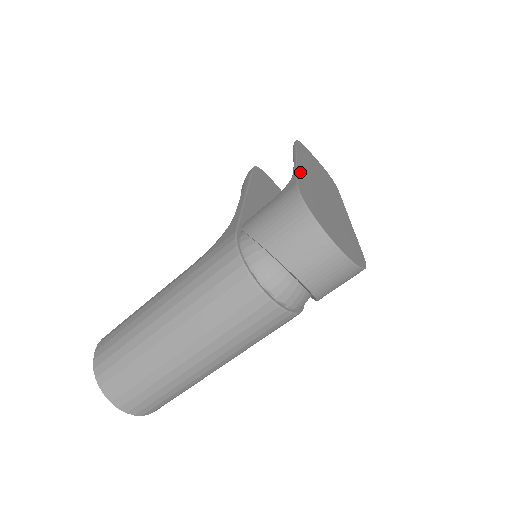
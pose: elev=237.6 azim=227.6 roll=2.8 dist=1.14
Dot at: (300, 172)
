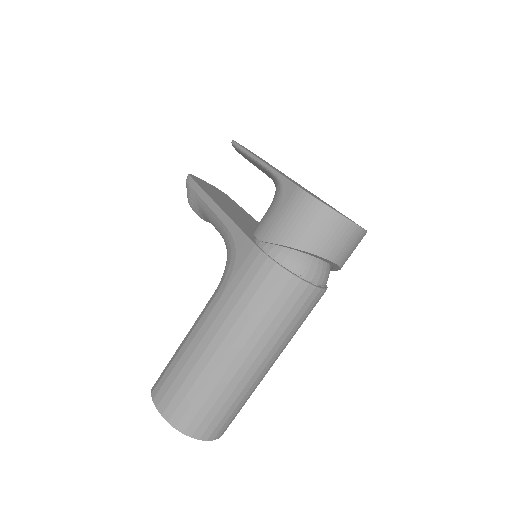
Dot at: (279, 172)
